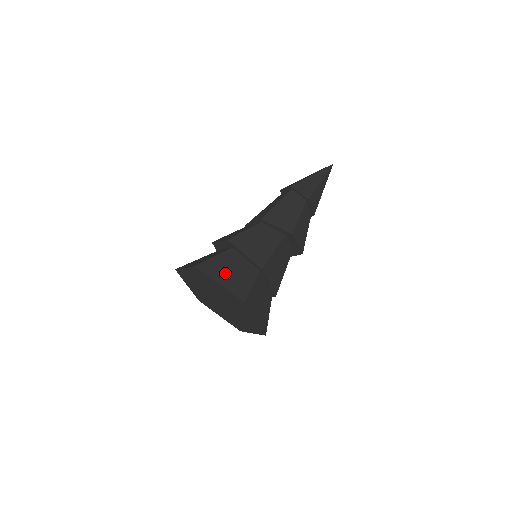
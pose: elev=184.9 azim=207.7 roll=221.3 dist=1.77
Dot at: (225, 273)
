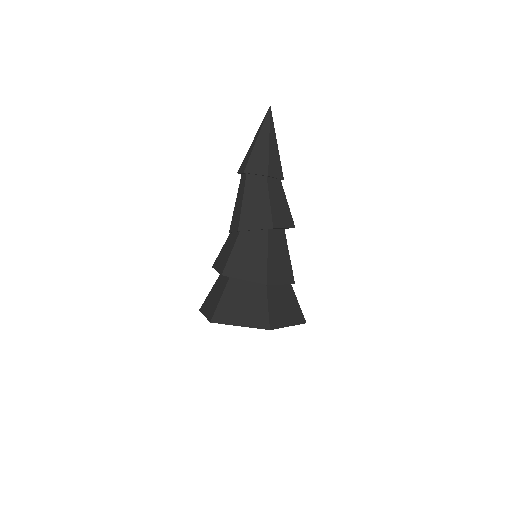
Dot at: (238, 310)
